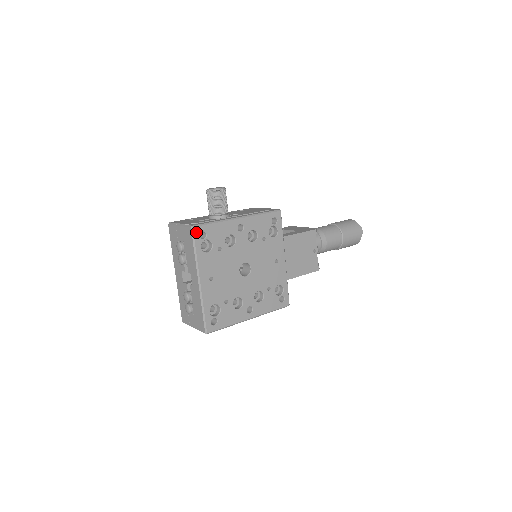
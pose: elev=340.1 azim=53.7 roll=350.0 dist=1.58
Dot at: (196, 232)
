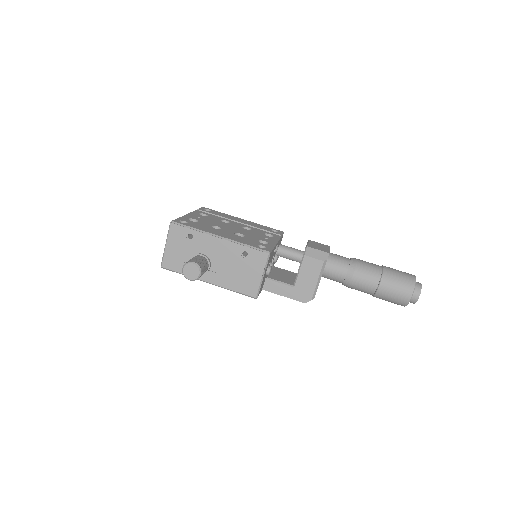
Dot at: occluded
